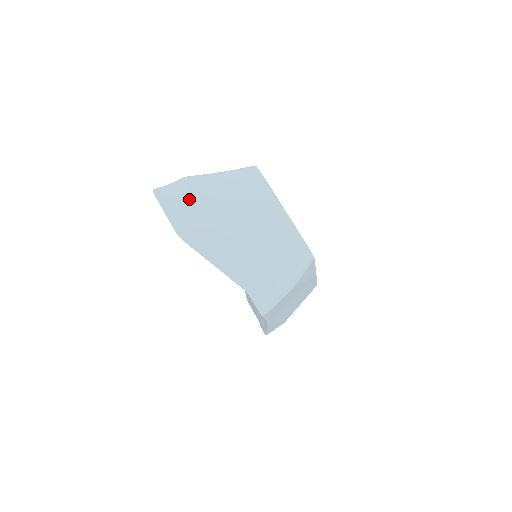
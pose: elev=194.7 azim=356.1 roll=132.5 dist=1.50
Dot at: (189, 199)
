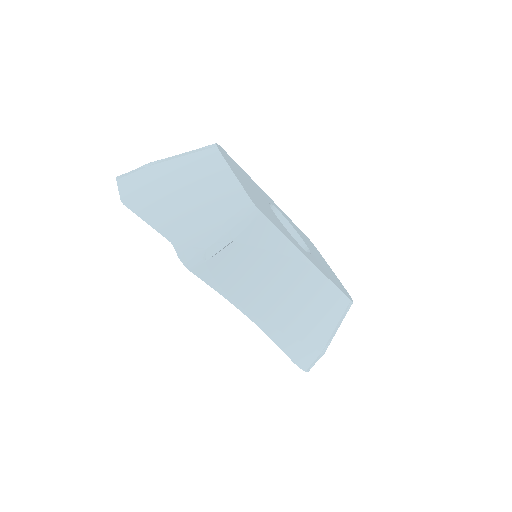
Dot at: (143, 175)
